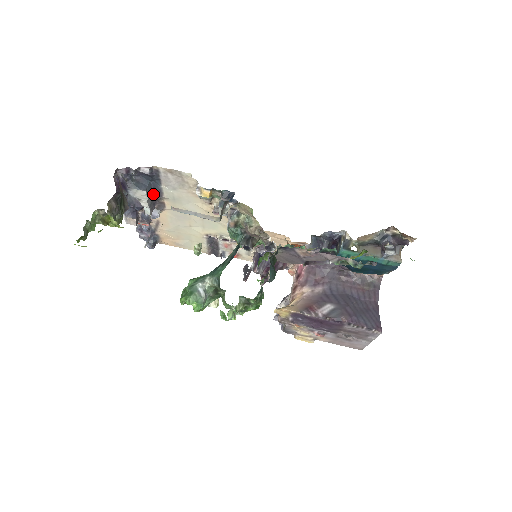
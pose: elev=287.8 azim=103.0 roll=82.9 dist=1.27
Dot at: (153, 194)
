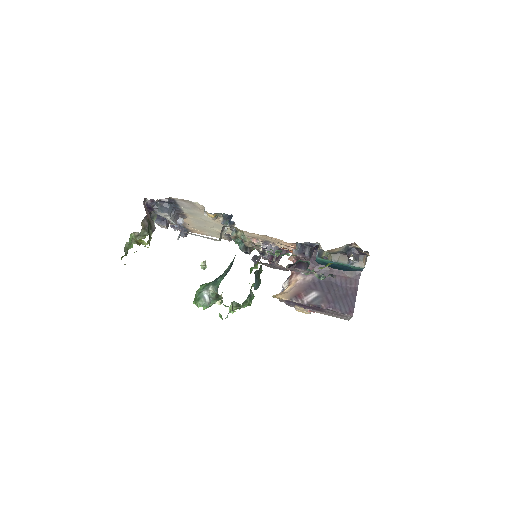
Dot at: (175, 210)
